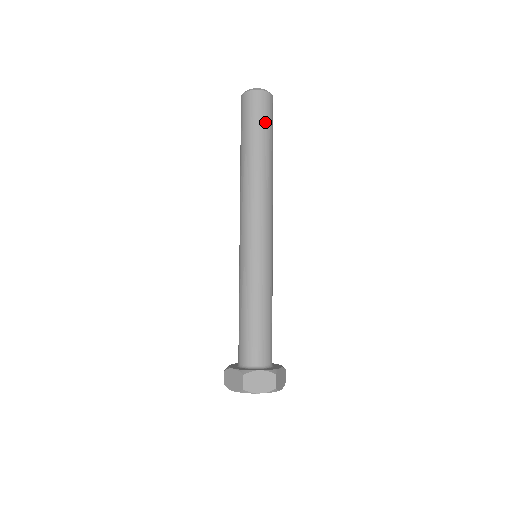
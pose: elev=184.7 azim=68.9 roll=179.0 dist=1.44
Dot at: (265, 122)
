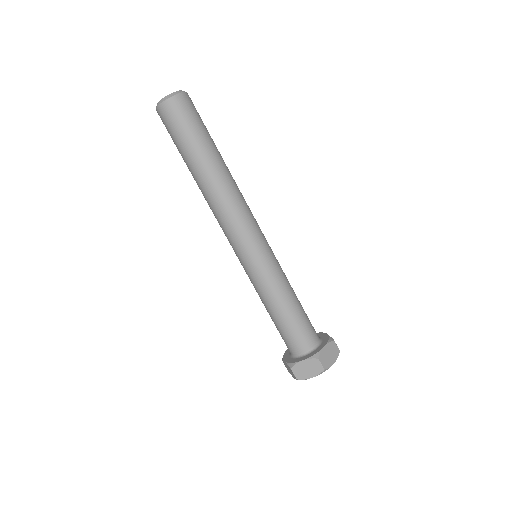
Dot at: (188, 131)
